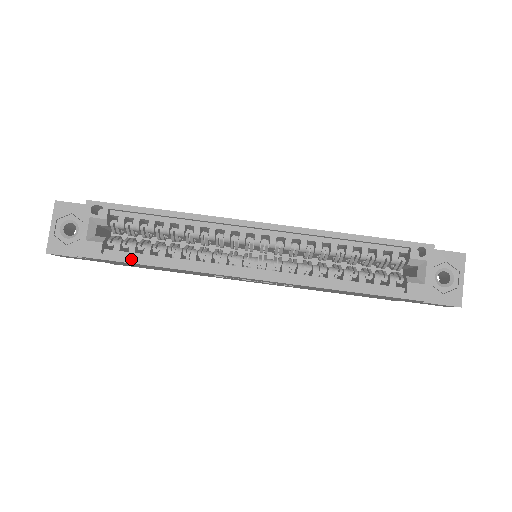
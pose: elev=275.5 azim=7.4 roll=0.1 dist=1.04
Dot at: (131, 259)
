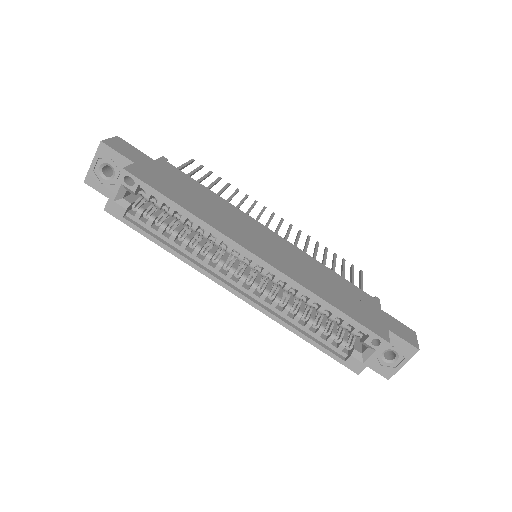
Dot at: (145, 233)
